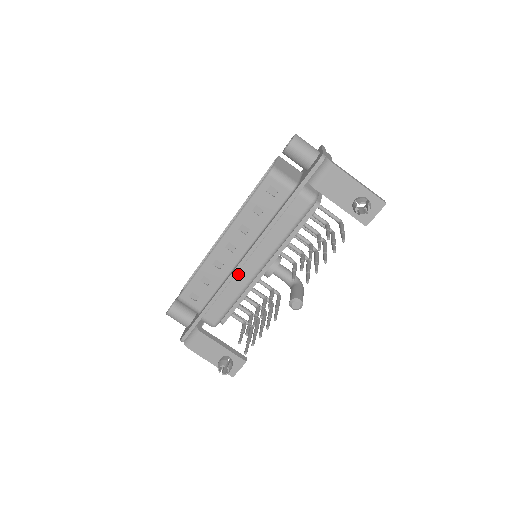
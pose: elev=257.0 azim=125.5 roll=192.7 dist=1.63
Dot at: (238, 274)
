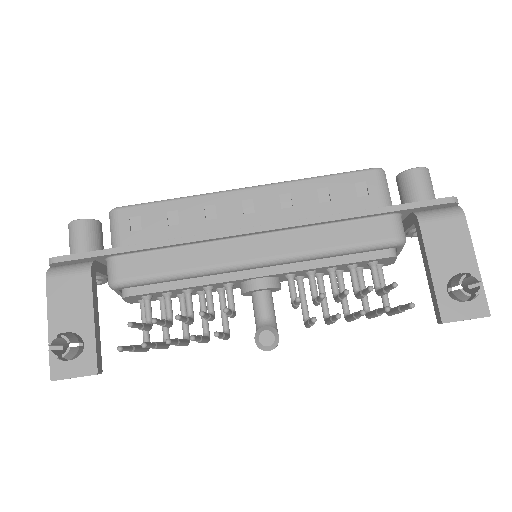
Dot at: (223, 243)
